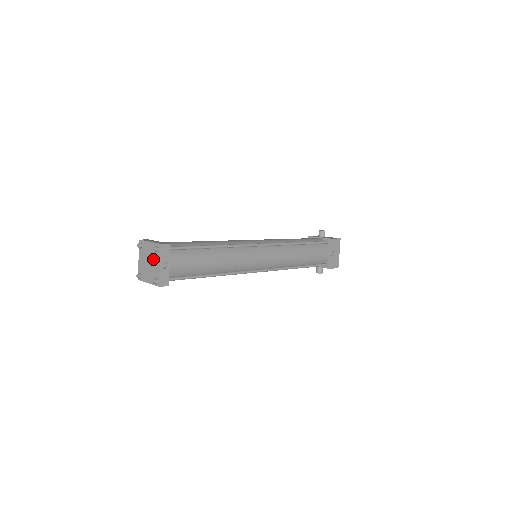
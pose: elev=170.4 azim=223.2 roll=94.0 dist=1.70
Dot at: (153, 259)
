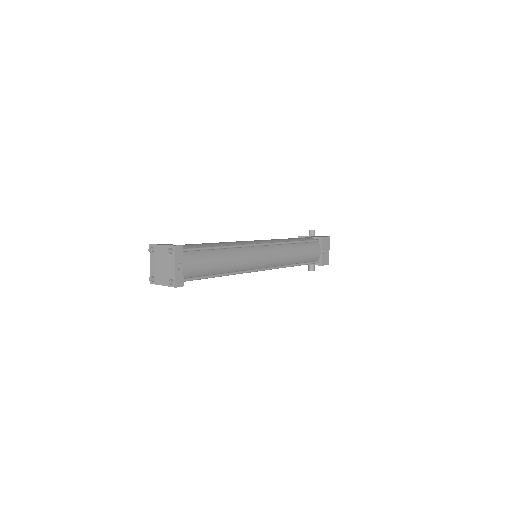
Dot at: (167, 261)
